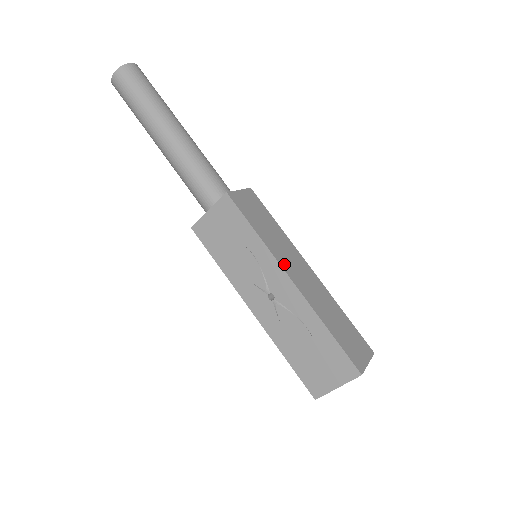
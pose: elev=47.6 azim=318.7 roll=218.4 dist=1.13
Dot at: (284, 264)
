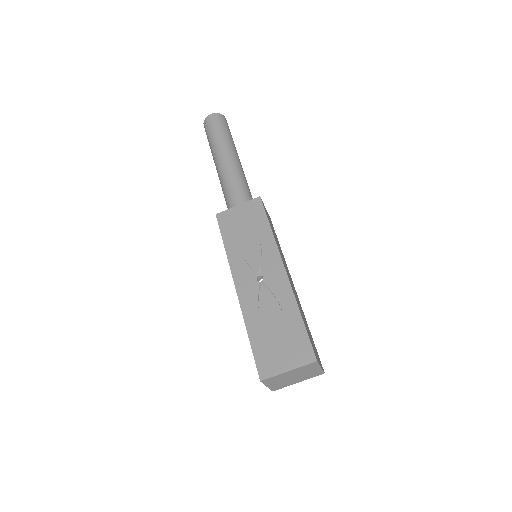
Dot at: (282, 258)
